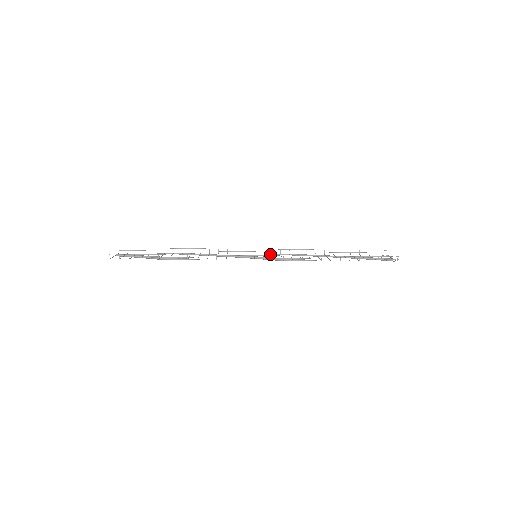
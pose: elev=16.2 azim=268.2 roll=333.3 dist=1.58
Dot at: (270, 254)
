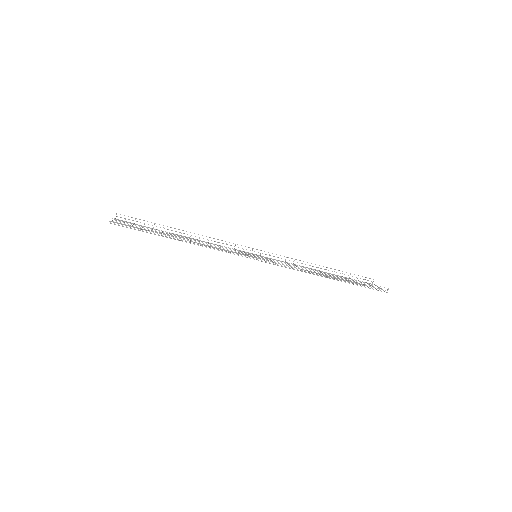
Dot at: (267, 257)
